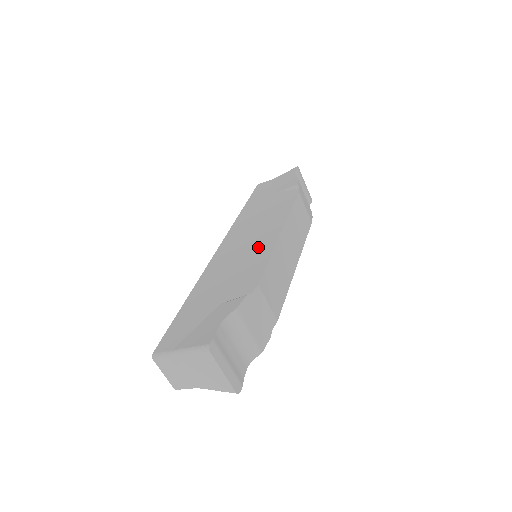
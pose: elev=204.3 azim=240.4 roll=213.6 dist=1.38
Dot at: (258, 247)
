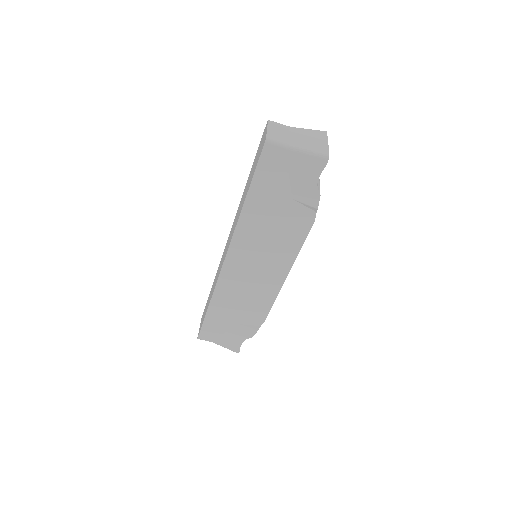
Dot at: occluded
